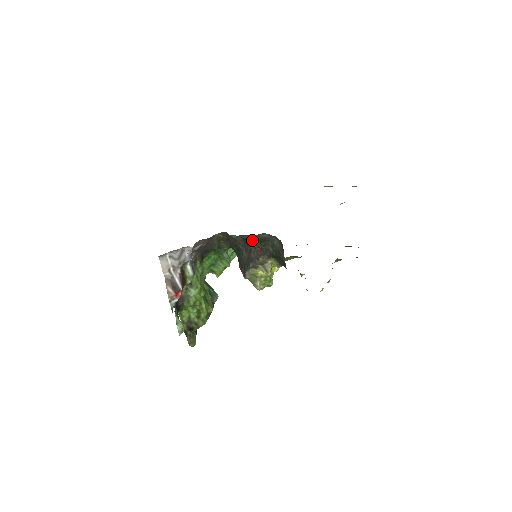
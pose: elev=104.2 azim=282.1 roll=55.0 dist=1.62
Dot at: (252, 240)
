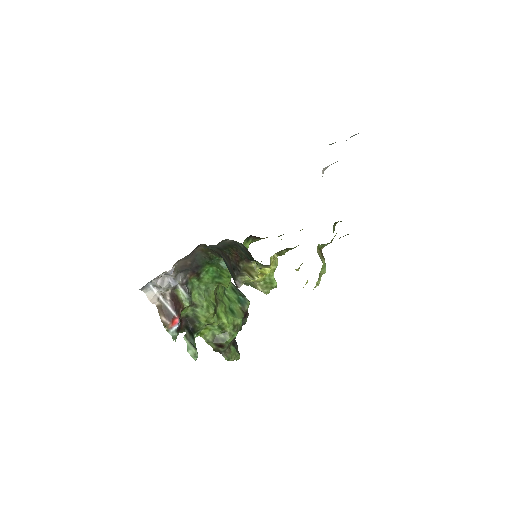
Dot at: (223, 248)
